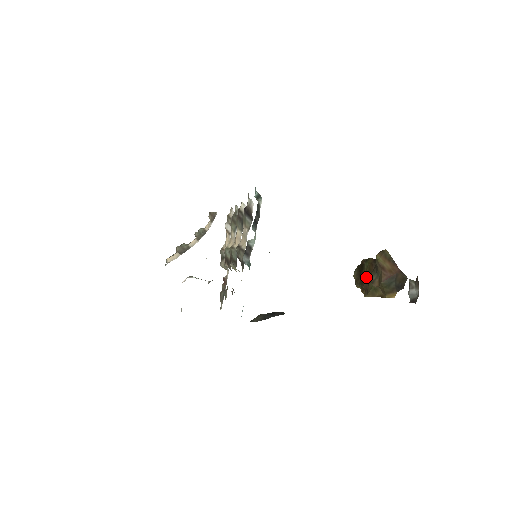
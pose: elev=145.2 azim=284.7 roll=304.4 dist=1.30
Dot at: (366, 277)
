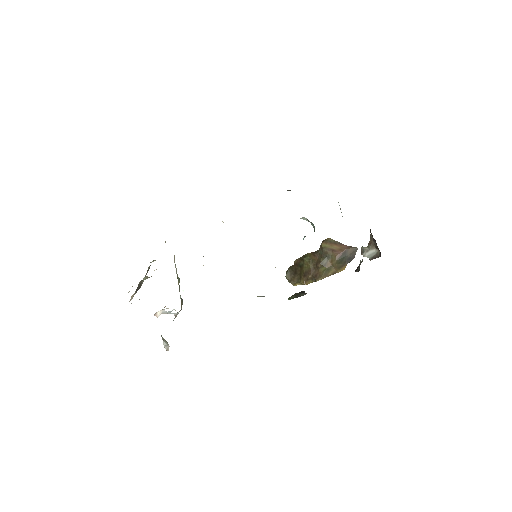
Dot at: (312, 267)
